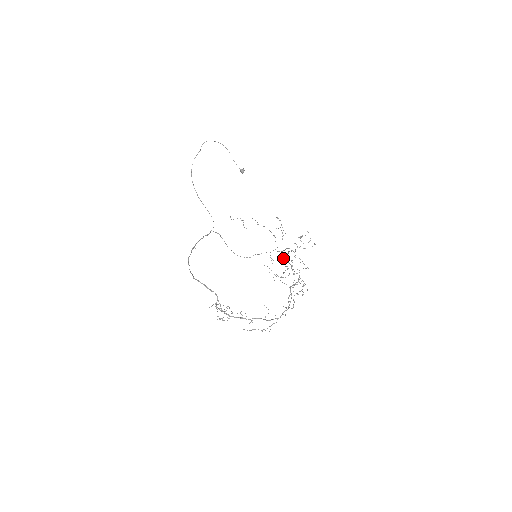
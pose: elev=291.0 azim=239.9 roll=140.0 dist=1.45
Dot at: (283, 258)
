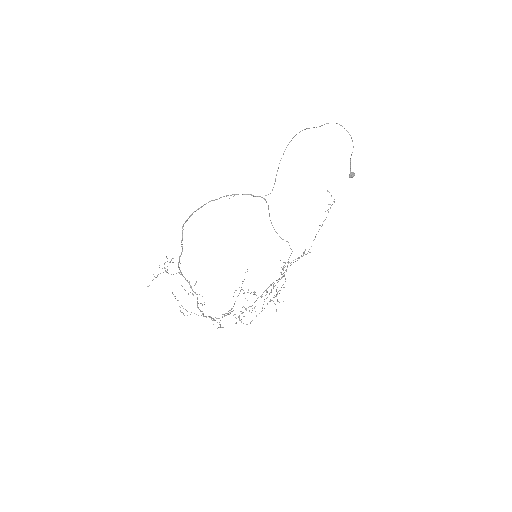
Dot at: occluded
